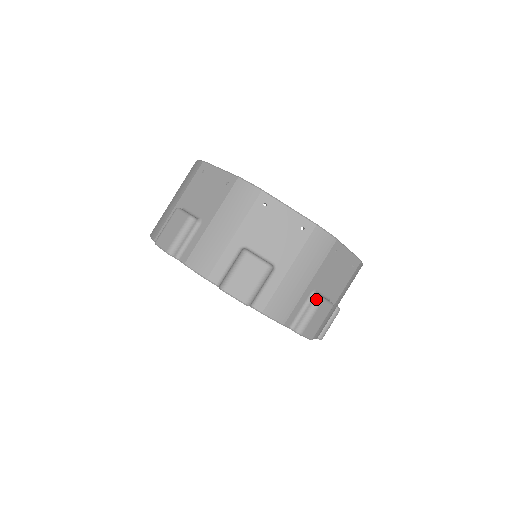
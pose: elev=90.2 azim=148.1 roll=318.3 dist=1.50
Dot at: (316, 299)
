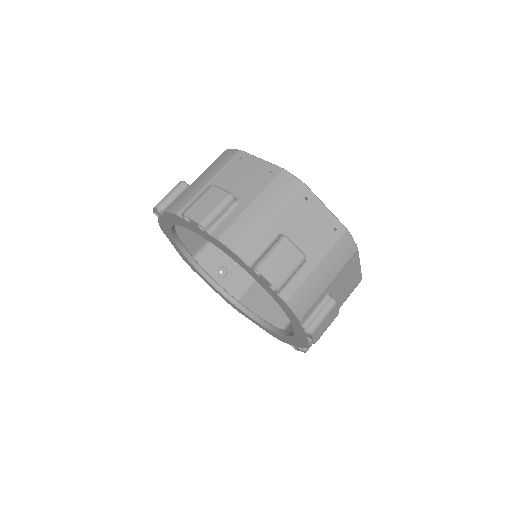
Dot at: (280, 238)
